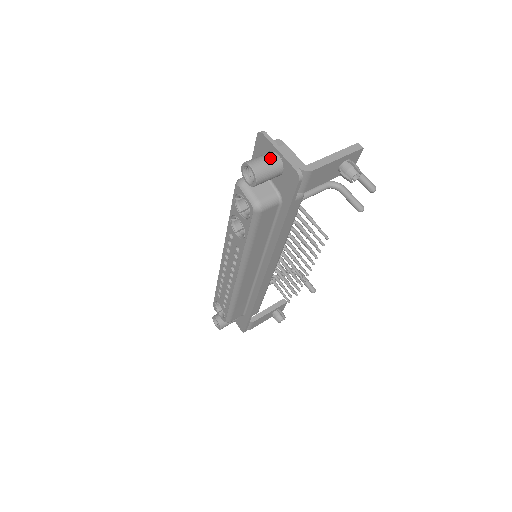
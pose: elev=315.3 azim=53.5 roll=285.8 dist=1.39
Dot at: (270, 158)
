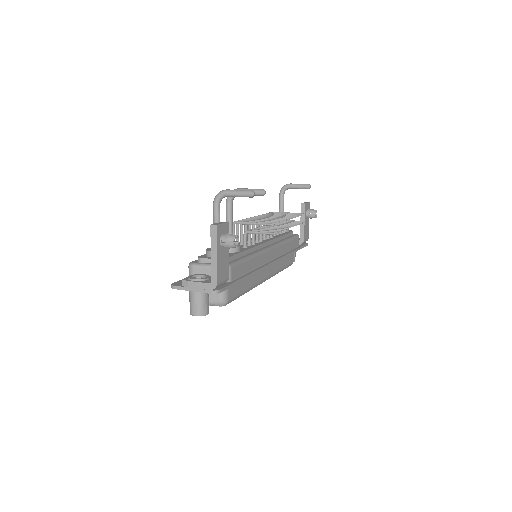
Dot at: (194, 299)
